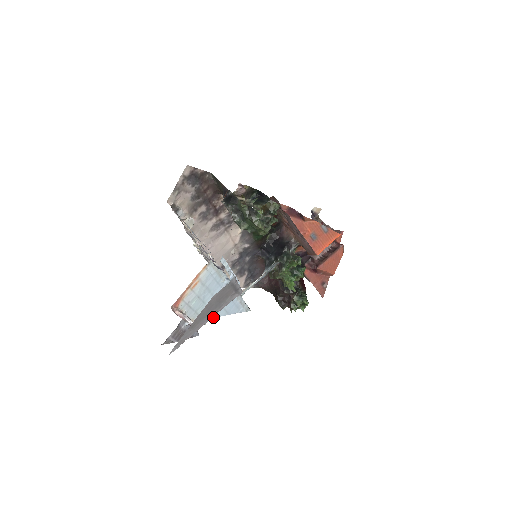
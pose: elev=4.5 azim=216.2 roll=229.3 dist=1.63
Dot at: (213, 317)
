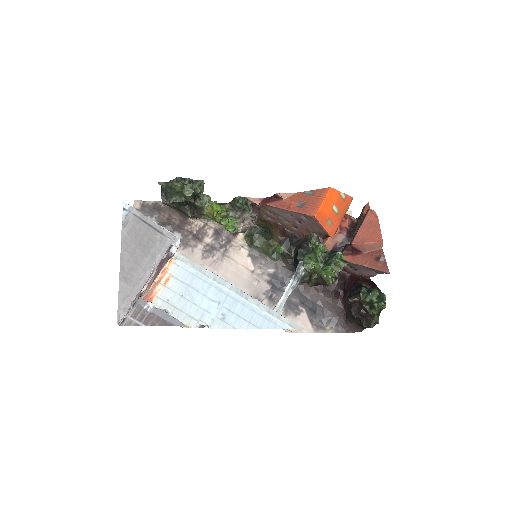
Dot at: (228, 328)
